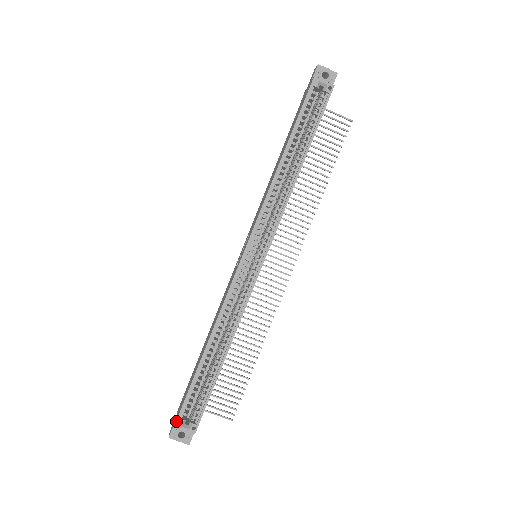
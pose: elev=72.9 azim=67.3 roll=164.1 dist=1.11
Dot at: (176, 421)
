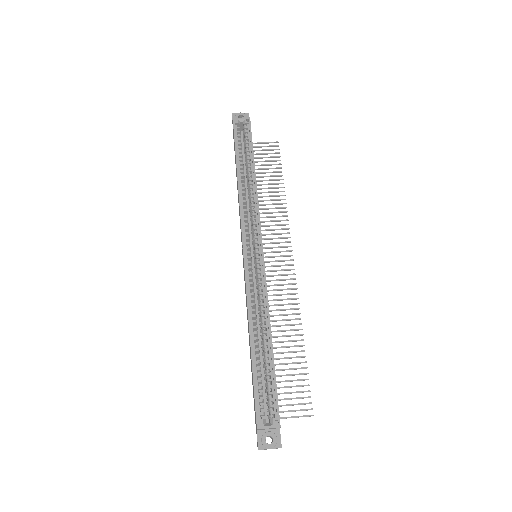
Dot at: (256, 423)
